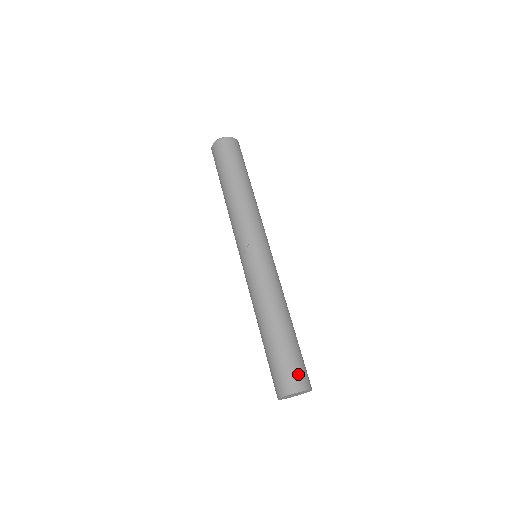
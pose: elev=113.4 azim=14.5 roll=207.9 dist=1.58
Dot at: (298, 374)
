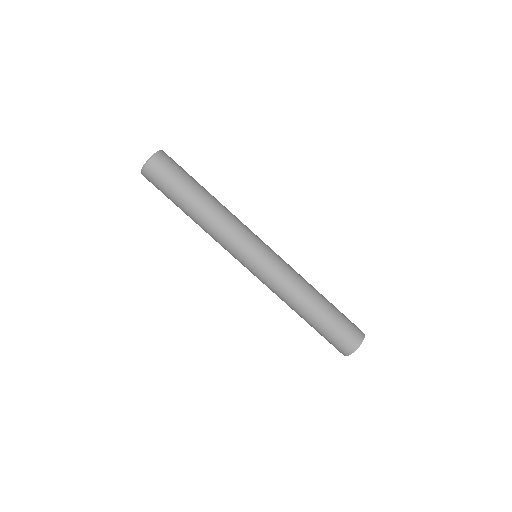
Dot at: (346, 340)
